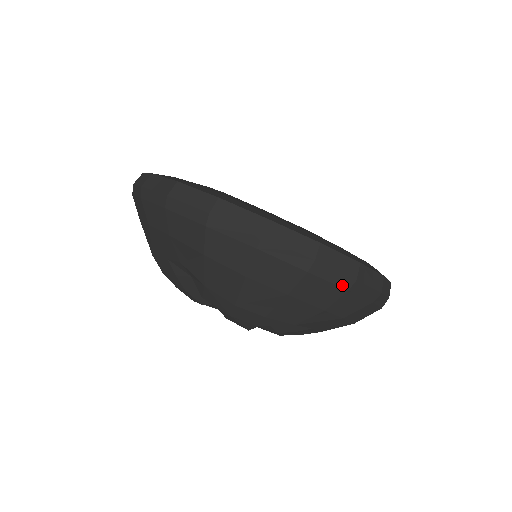
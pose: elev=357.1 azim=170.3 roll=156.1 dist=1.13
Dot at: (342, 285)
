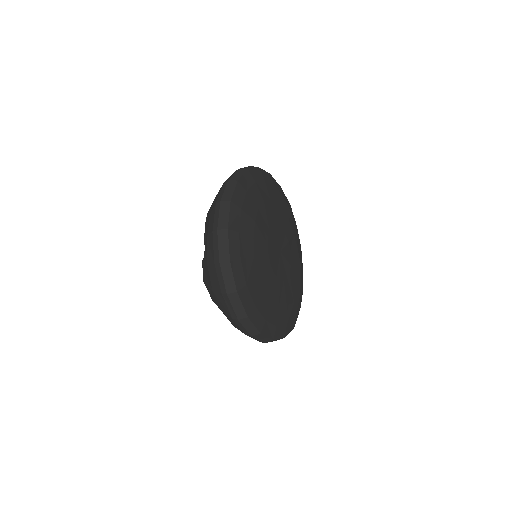
Dot at: (244, 332)
